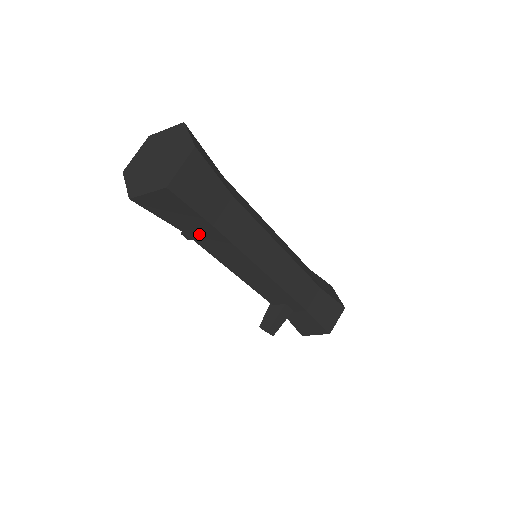
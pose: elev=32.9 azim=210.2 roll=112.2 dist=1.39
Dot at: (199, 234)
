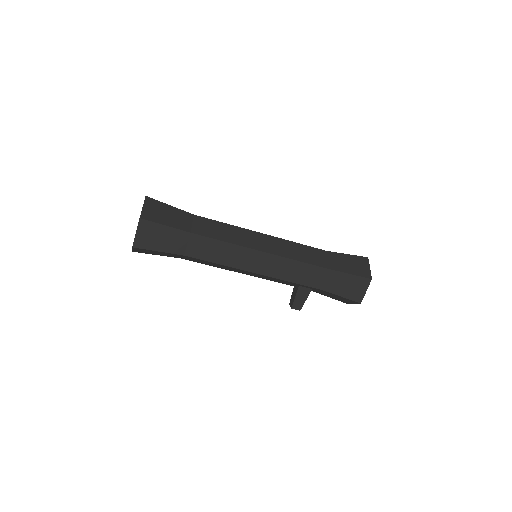
Dot at: (187, 258)
